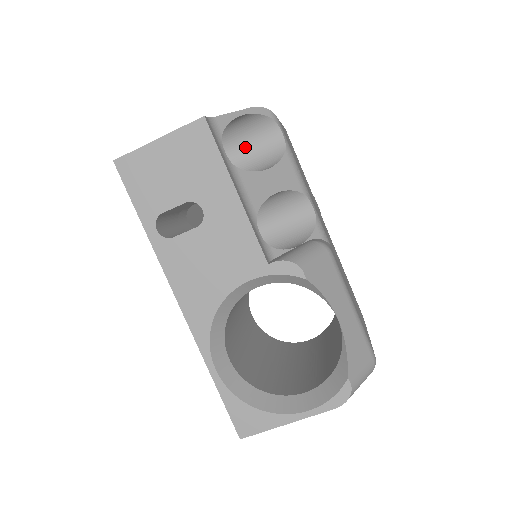
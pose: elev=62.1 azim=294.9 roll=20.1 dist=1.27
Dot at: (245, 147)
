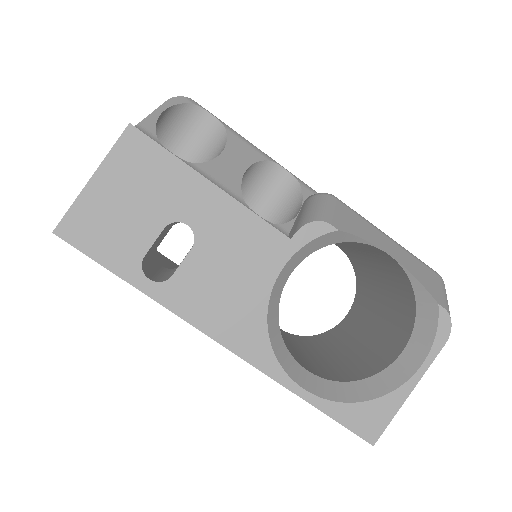
Dot at: (181, 149)
